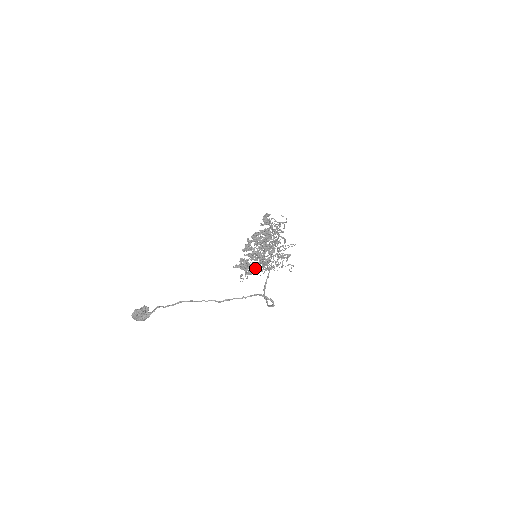
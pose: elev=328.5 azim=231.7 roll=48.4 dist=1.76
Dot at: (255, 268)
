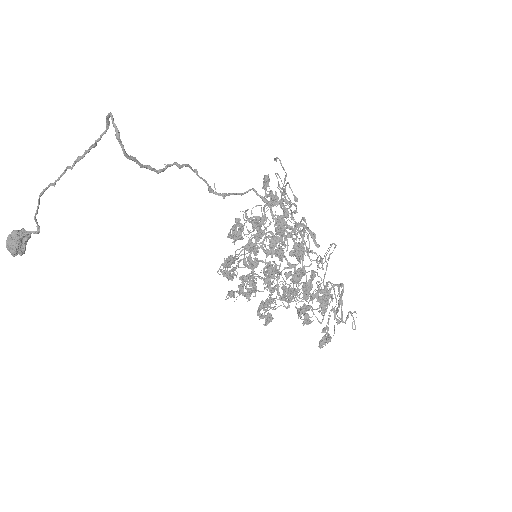
Dot at: (271, 301)
